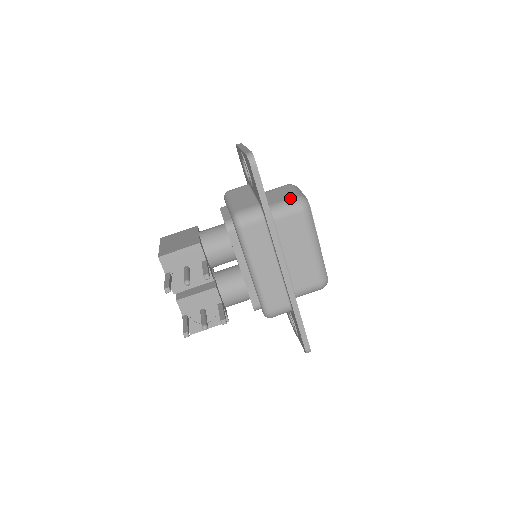
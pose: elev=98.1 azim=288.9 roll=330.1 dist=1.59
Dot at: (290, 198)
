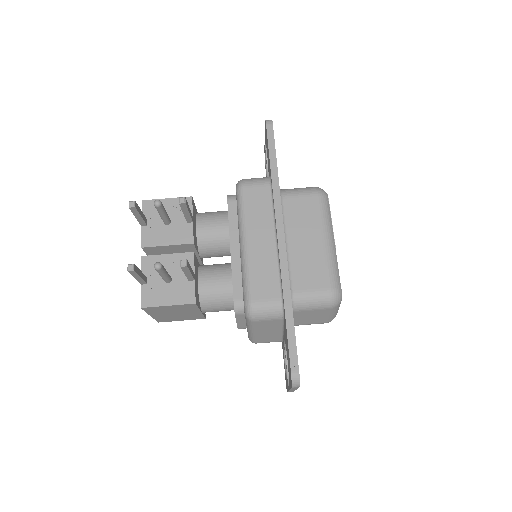
Dot at: (307, 187)
